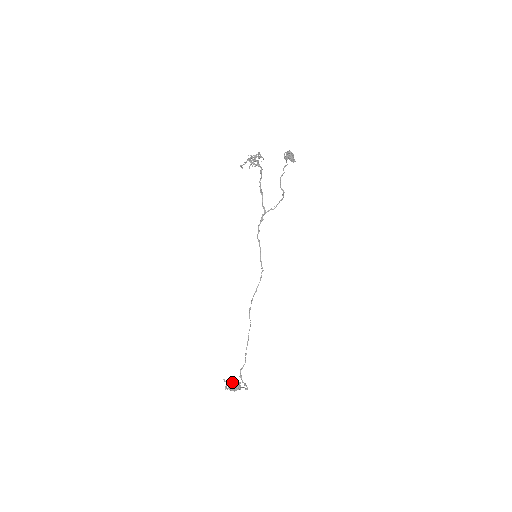
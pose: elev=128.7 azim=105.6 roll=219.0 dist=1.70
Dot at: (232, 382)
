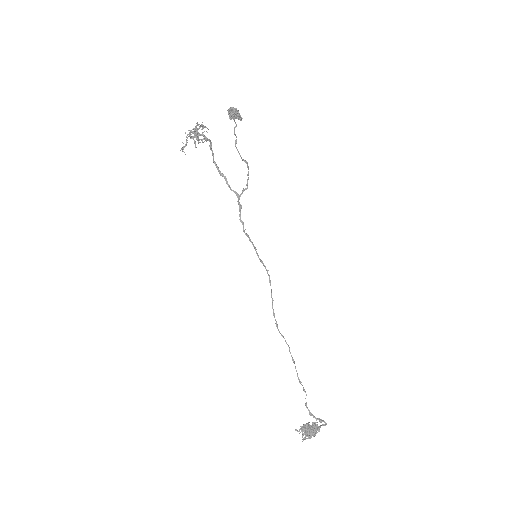
Dot at: (307, 427)
